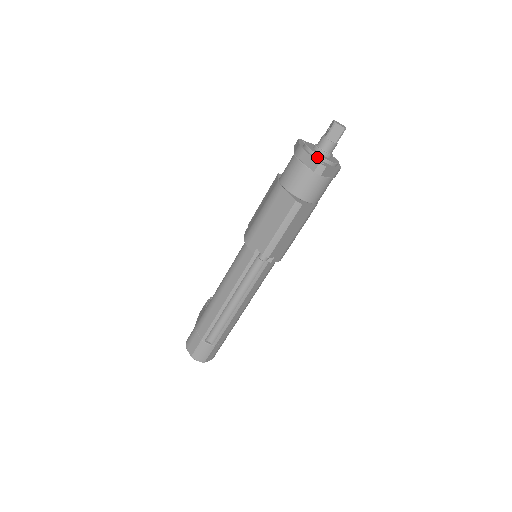
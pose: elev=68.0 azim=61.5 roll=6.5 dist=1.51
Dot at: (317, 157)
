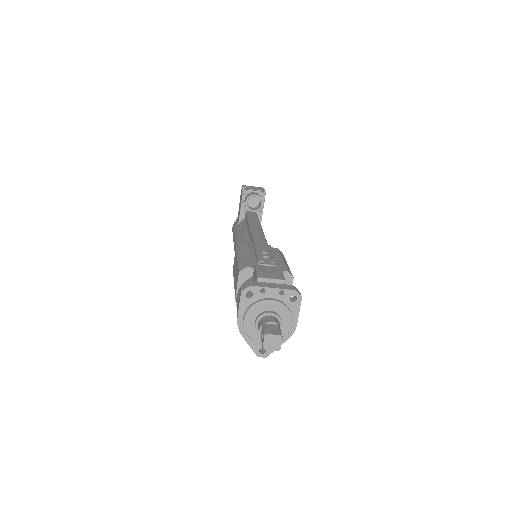
Dot at: (257, 342)
